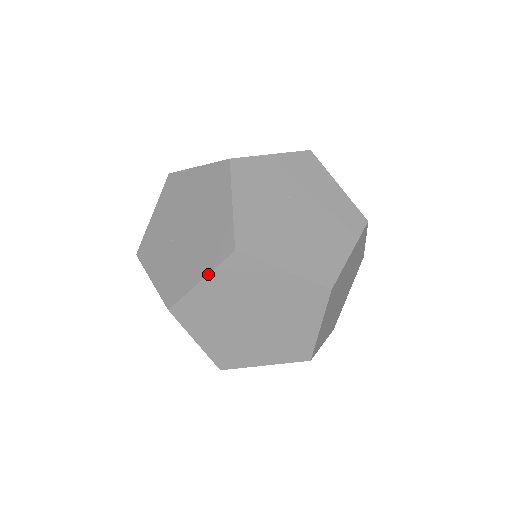
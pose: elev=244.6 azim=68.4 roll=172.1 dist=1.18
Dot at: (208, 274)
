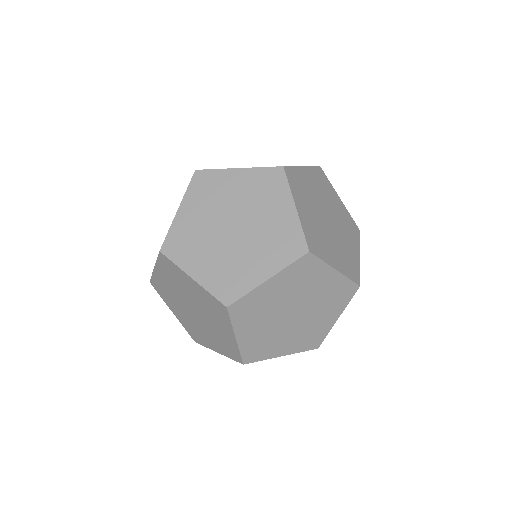
Dot at: (233, 331)
